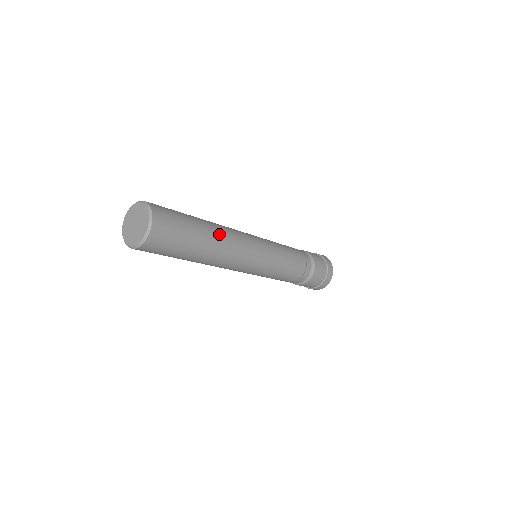
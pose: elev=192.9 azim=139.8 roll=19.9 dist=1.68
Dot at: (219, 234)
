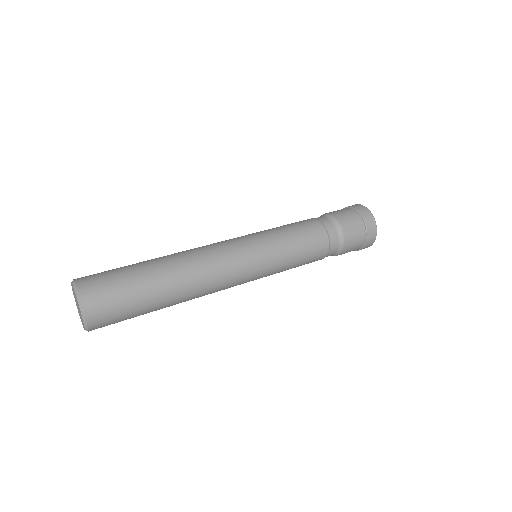
Dot at: (184, 289)
